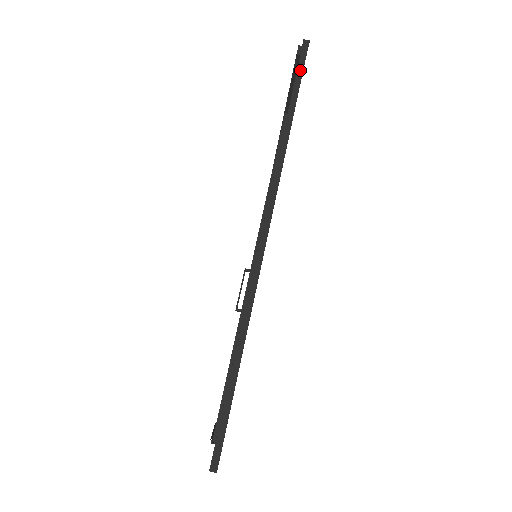
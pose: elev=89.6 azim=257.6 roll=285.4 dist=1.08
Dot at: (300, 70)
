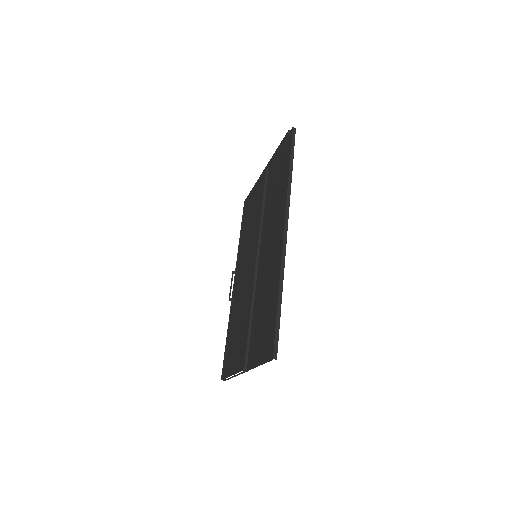
Dot at: (293, 144)
